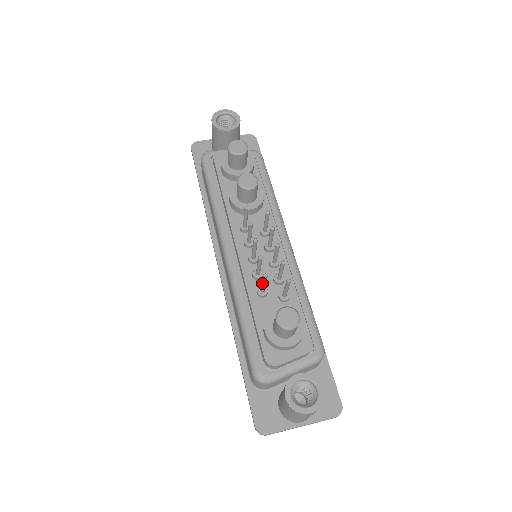
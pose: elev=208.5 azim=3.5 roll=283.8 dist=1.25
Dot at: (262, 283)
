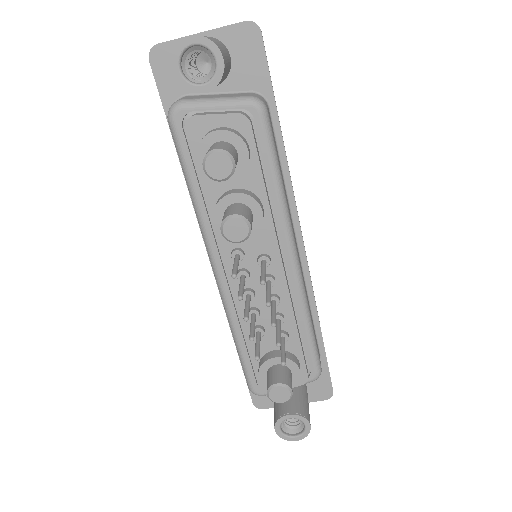
Dot at: (255, 348)
